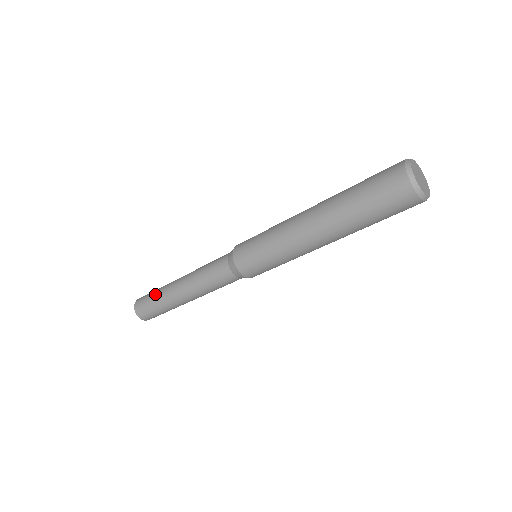
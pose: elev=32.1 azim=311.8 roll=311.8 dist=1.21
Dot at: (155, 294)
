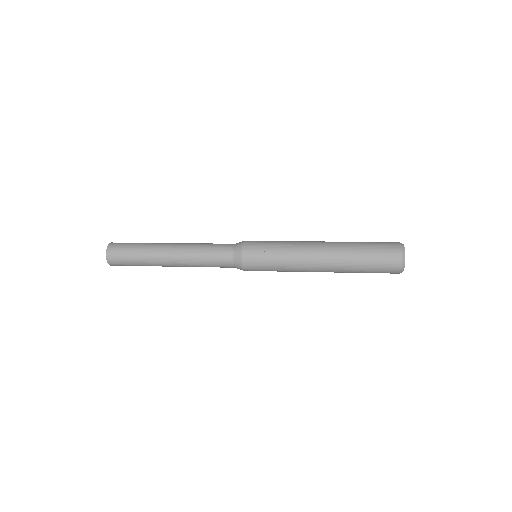
Dot at: (138, 260)
